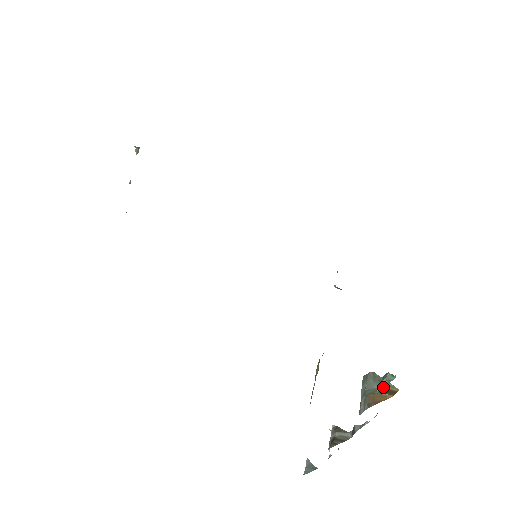
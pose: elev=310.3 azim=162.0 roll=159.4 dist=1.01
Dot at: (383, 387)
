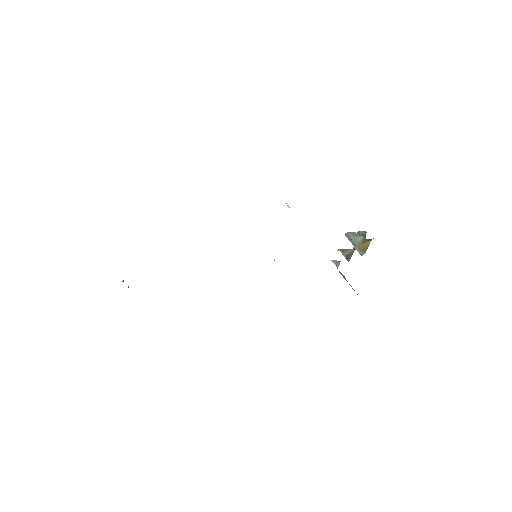
Dot at: (365, 241)
